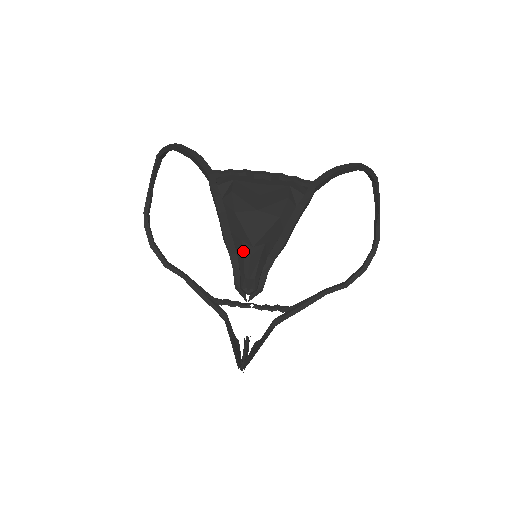
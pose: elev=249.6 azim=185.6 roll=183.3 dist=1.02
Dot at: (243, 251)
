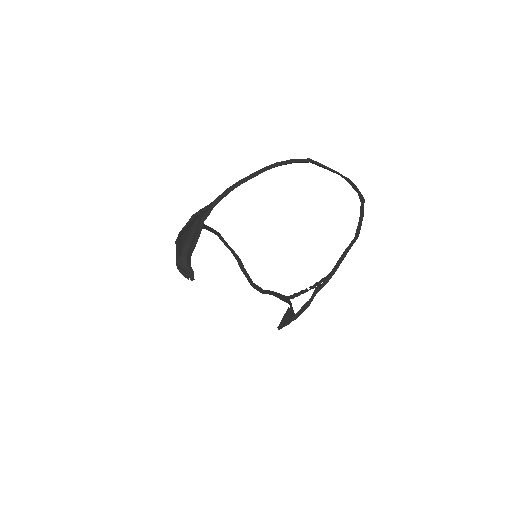
Dot at: (176, 259)
